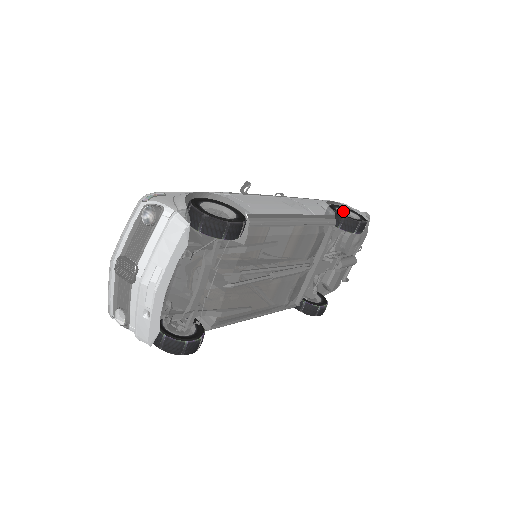
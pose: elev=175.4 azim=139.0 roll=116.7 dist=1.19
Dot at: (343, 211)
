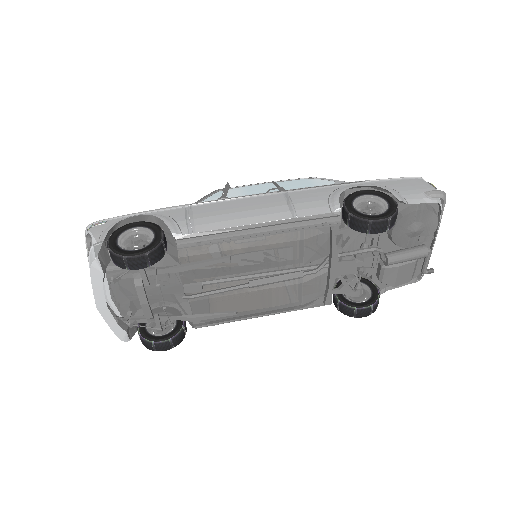
Dot at: (374, 199)
